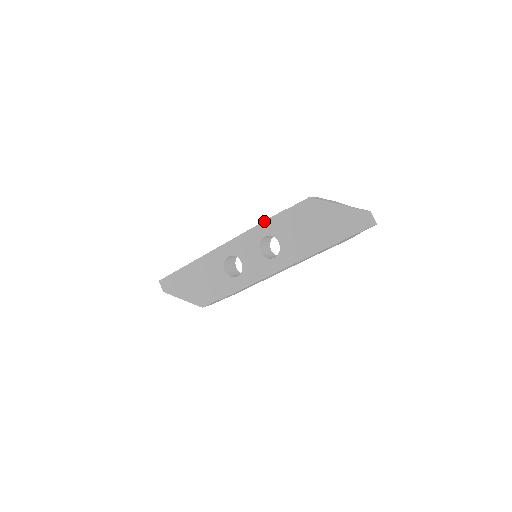
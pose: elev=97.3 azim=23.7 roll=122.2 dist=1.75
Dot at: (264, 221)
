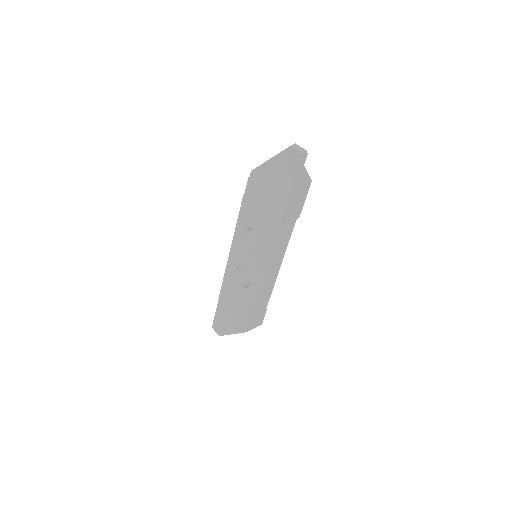
Dot at: (237, 219)
